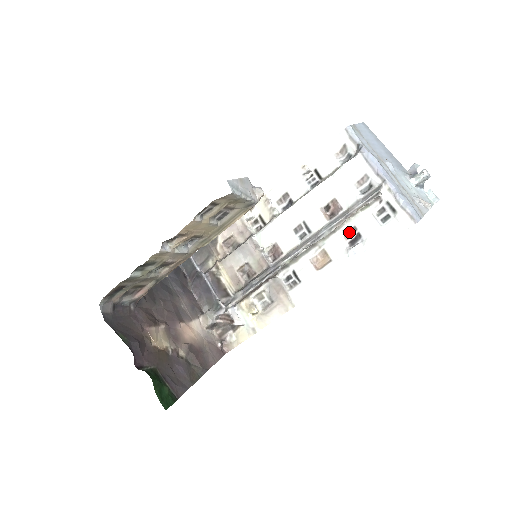
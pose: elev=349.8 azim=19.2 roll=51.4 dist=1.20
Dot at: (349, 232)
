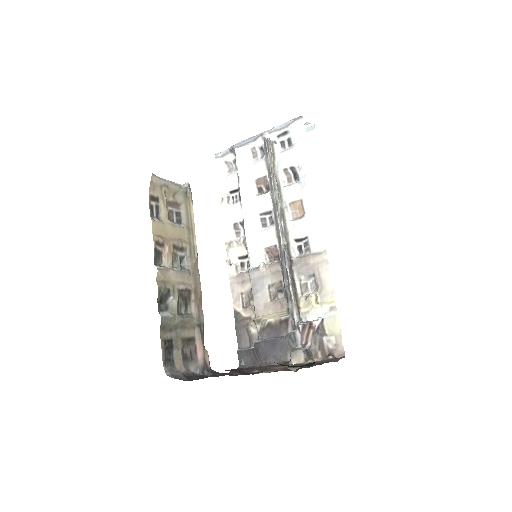
Dot at: (286, 177)
